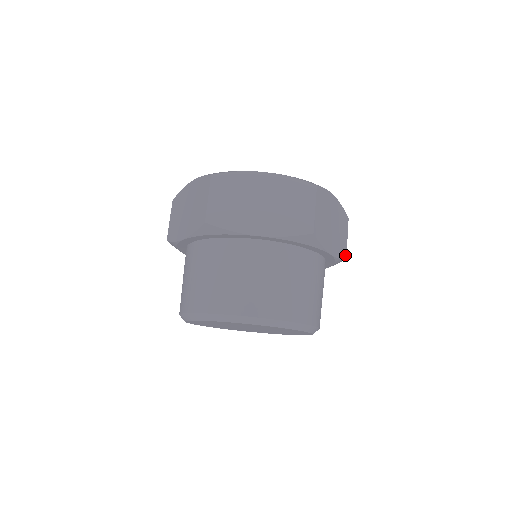
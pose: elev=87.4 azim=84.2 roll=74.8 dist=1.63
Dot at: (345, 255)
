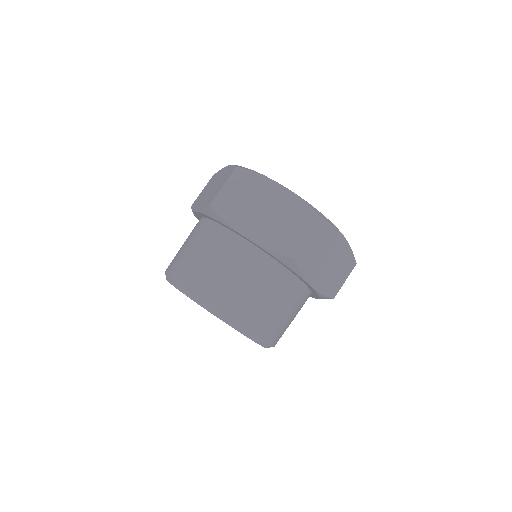
Dot at: (334, 295)
